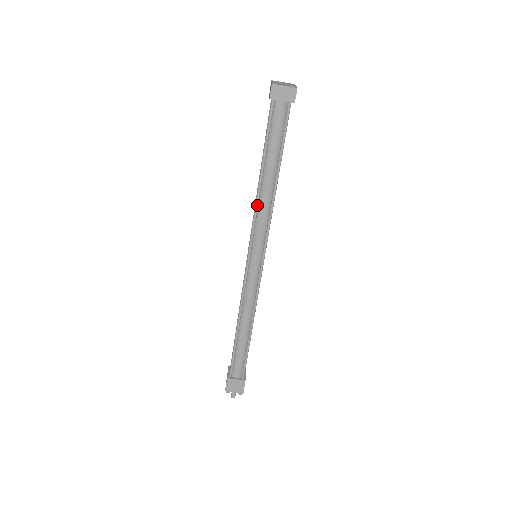
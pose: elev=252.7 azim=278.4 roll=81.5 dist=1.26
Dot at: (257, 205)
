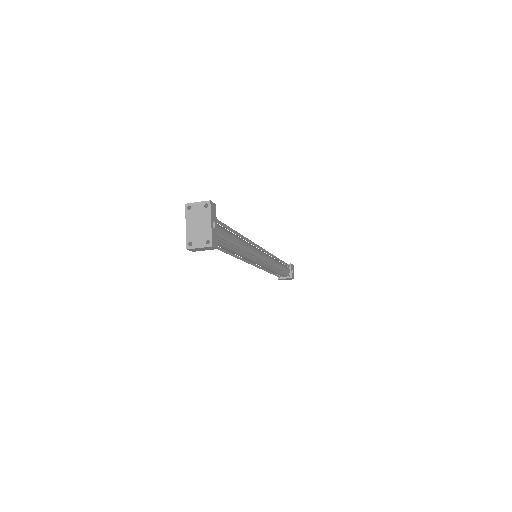
Dot at: occluded
